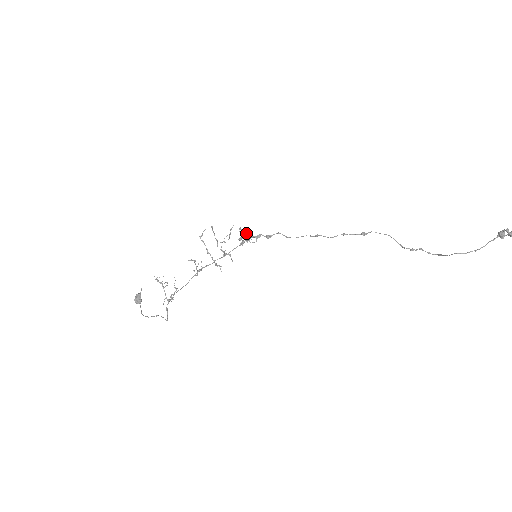
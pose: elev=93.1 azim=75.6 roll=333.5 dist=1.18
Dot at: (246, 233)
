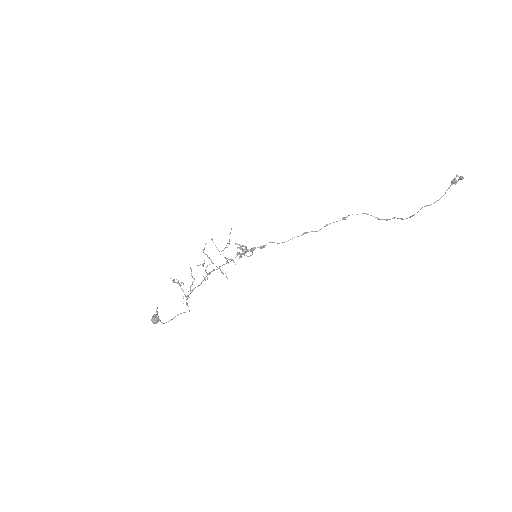
Dot at: (242, 246)
